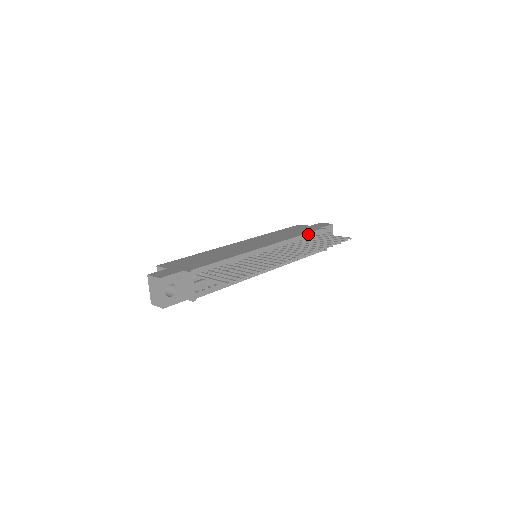
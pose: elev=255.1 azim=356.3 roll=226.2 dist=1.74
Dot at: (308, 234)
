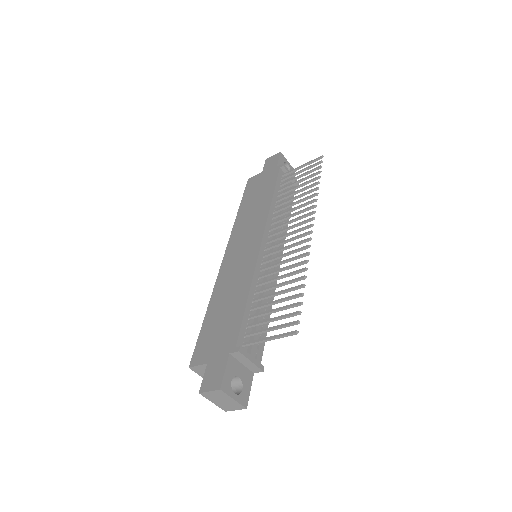
Dot at: (276, 186)
